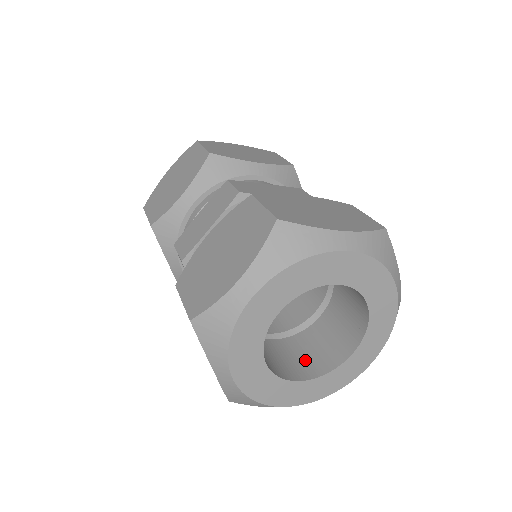
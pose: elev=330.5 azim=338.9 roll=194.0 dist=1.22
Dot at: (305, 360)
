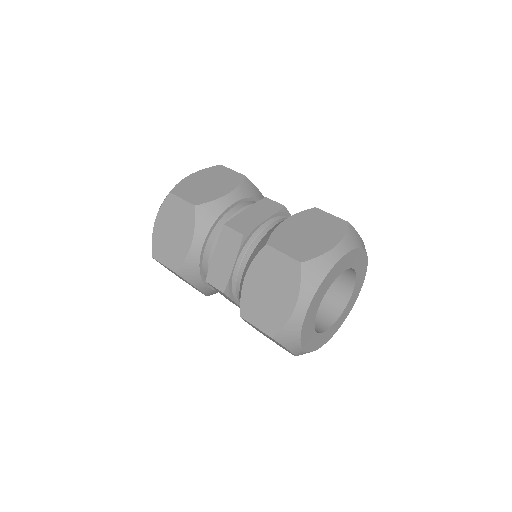
Dot at: (325, 310)
